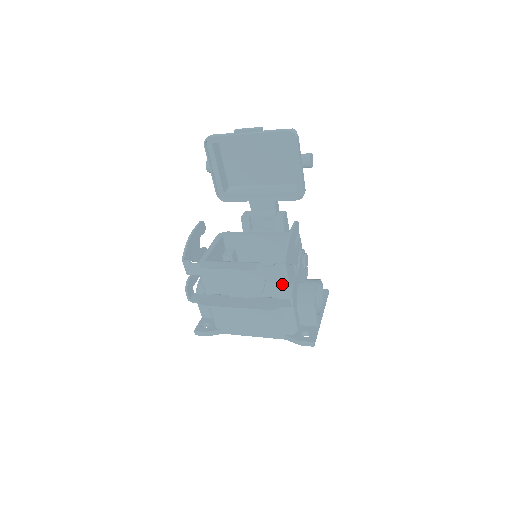
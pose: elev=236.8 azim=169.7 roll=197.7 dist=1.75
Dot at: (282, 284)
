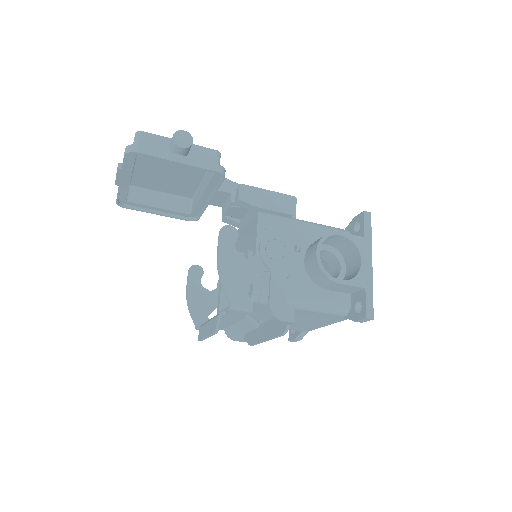
Dot at: occluded
